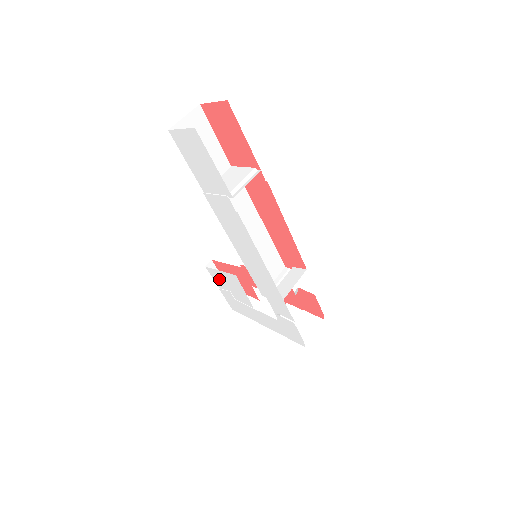
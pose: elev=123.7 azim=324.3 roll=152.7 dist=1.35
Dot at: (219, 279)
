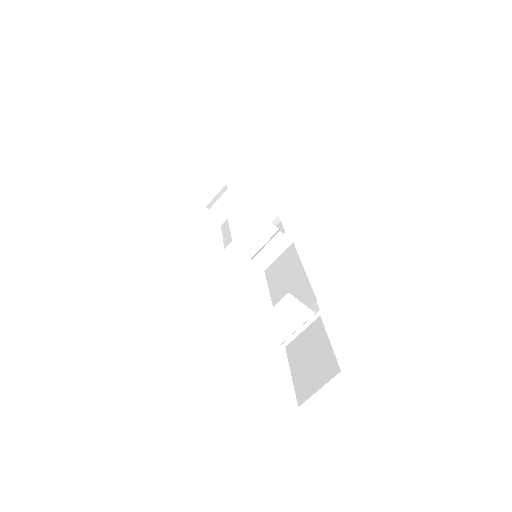
Dot at: occluded
